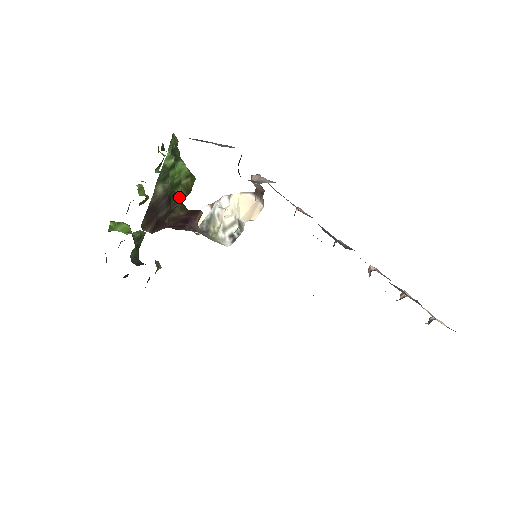
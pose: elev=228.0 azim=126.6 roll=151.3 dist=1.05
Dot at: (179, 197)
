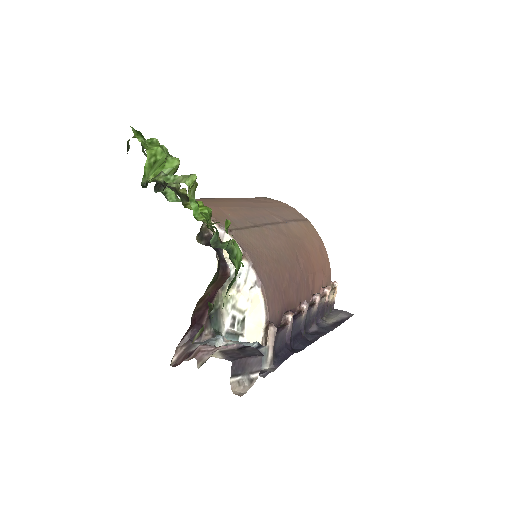
Dot at: occluded
